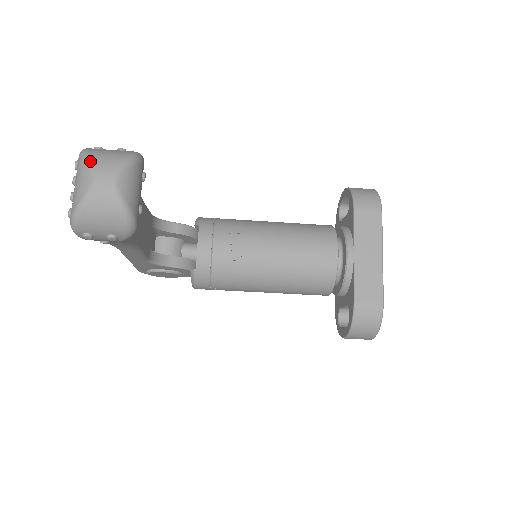
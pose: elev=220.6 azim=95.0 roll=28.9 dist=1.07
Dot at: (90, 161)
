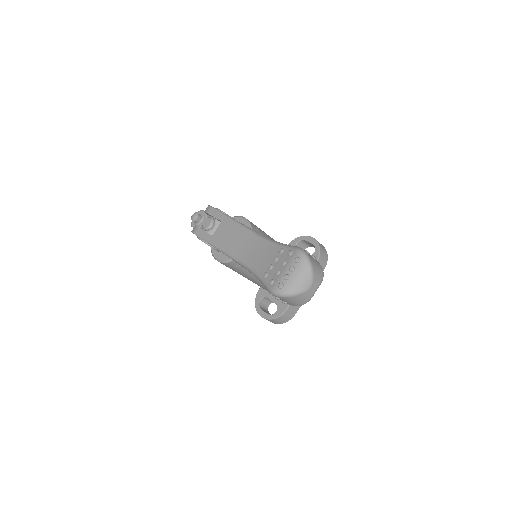
Dot at: (313, 274)
